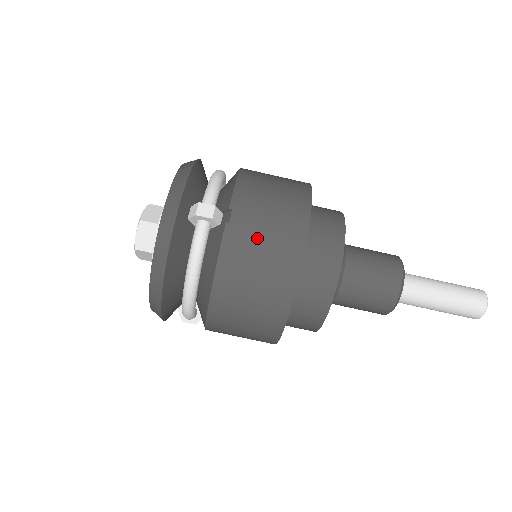
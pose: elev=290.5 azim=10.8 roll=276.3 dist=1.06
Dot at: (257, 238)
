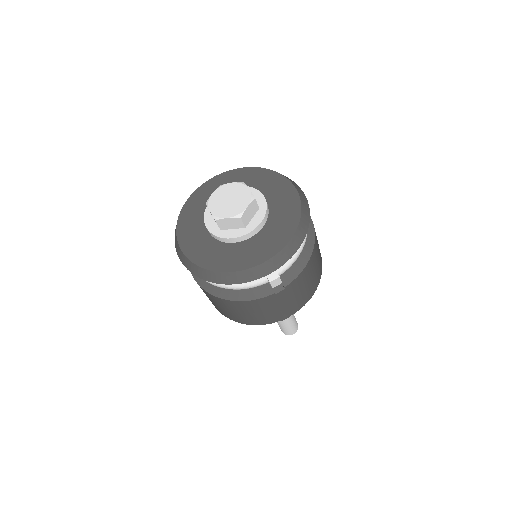
Dot at: (274, 307)
